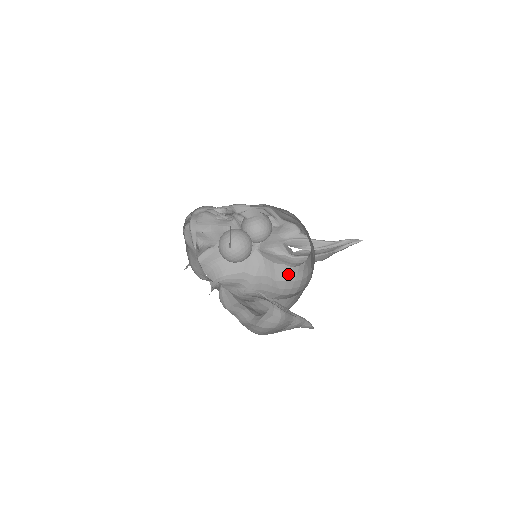
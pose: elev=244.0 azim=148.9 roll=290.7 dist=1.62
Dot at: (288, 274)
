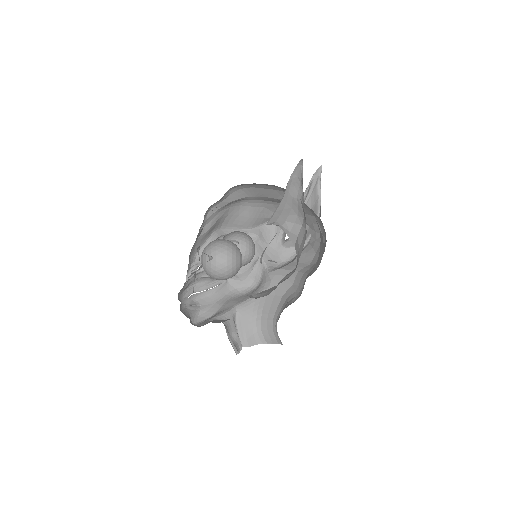
Dot at: (311, 250)
